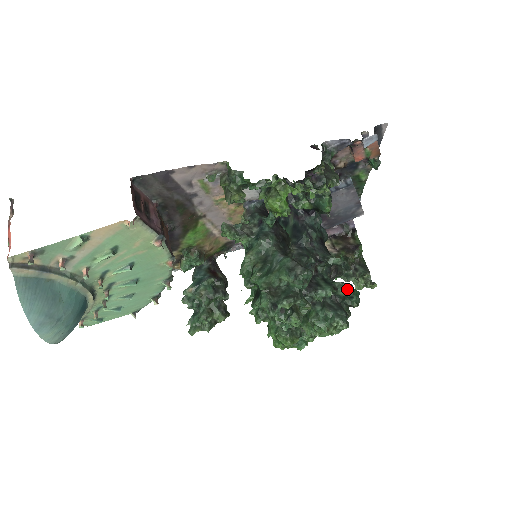
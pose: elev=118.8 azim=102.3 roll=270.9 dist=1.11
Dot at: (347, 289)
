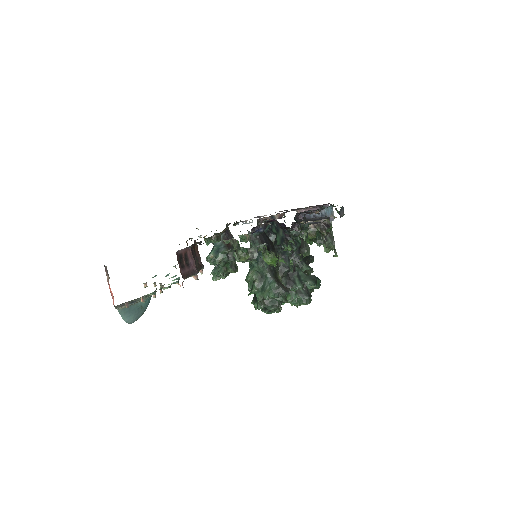
Dot at: (312, 286)
